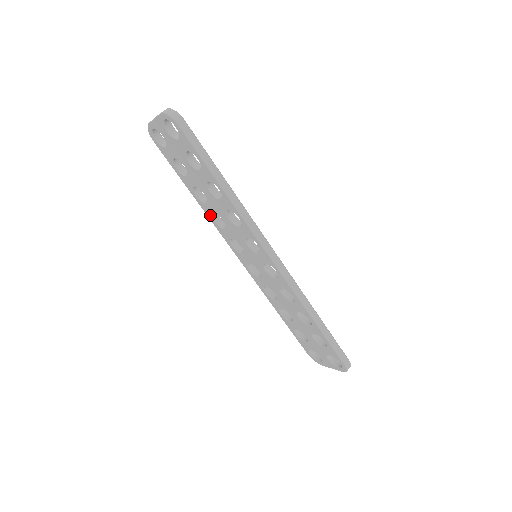
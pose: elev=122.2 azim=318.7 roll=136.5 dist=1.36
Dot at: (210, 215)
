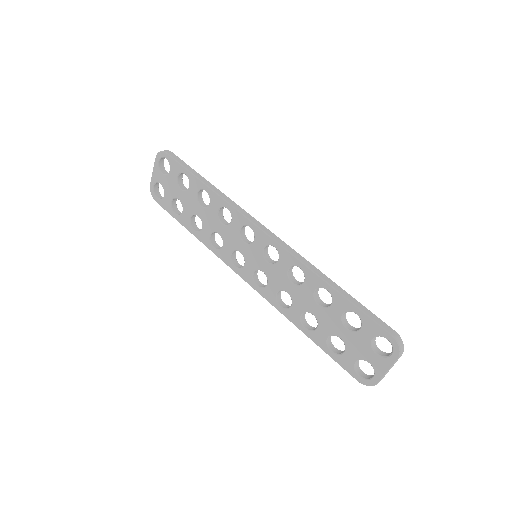
Dot at: (209, 242)
